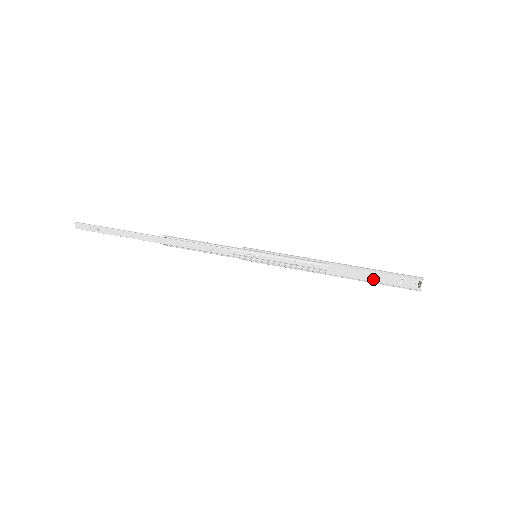
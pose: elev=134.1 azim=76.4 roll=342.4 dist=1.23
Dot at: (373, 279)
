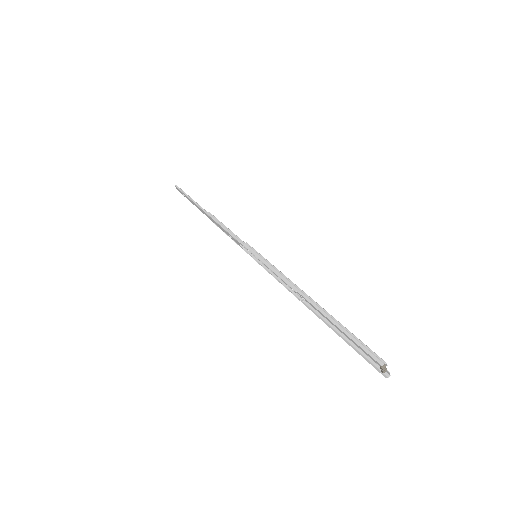
Dot at: occluded
